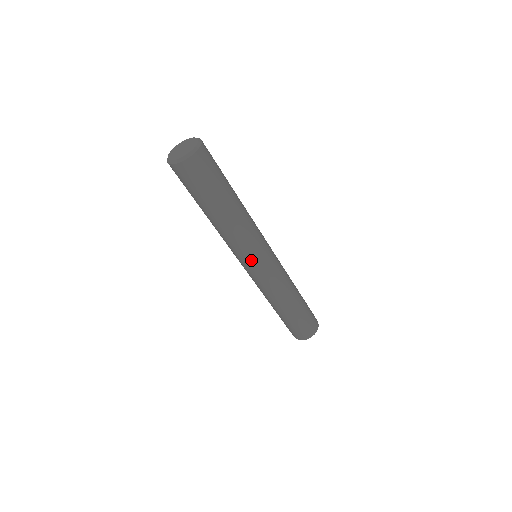
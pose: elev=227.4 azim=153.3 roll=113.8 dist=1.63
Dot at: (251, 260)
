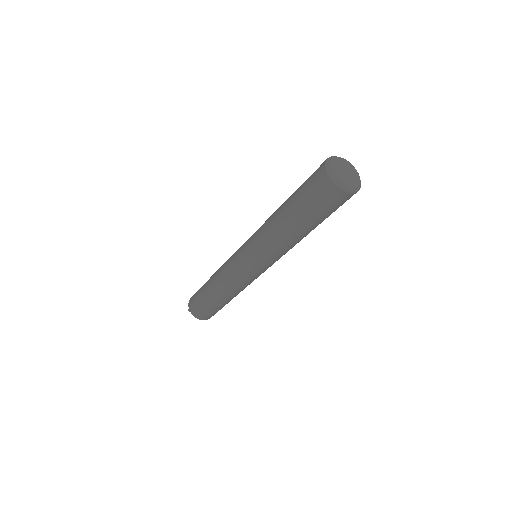
Dot at: (257, 263)
